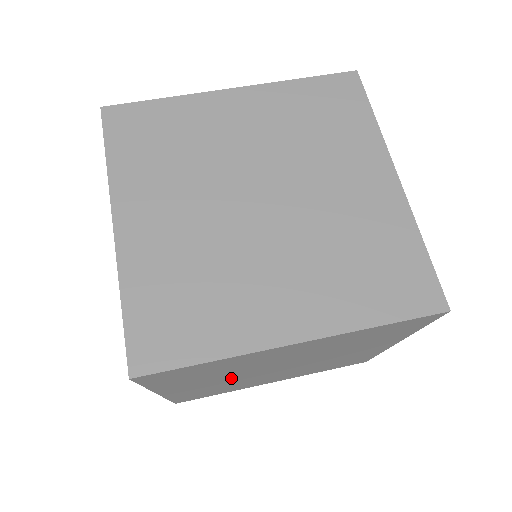
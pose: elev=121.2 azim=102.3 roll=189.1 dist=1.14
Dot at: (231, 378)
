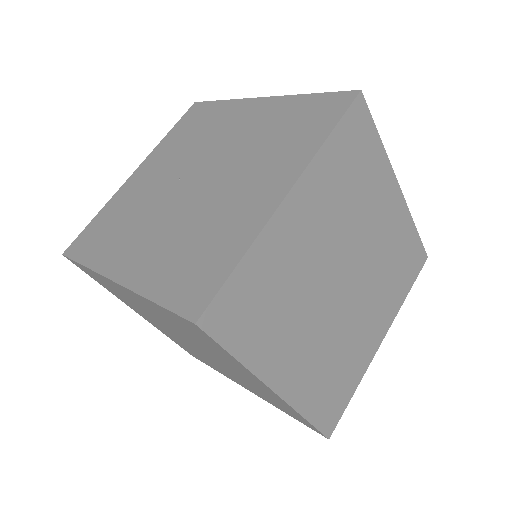
Dot at: (169, 175)
